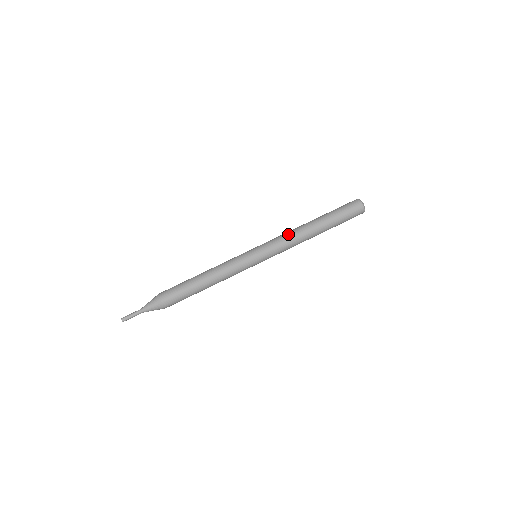
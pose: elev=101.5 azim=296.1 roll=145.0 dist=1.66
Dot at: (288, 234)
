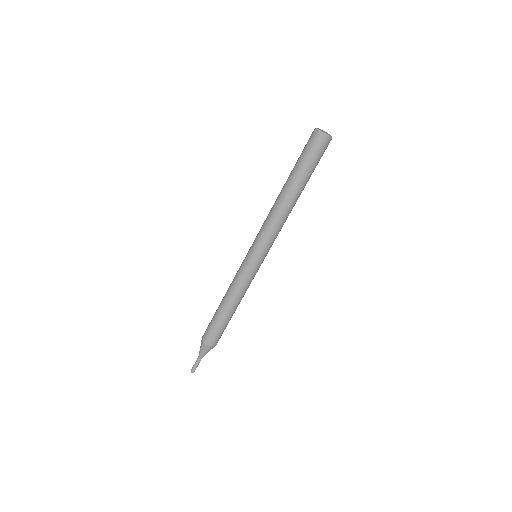
Dot at: (279, 225)
